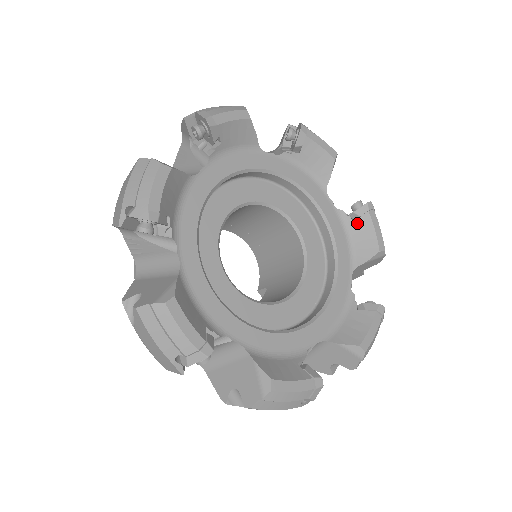
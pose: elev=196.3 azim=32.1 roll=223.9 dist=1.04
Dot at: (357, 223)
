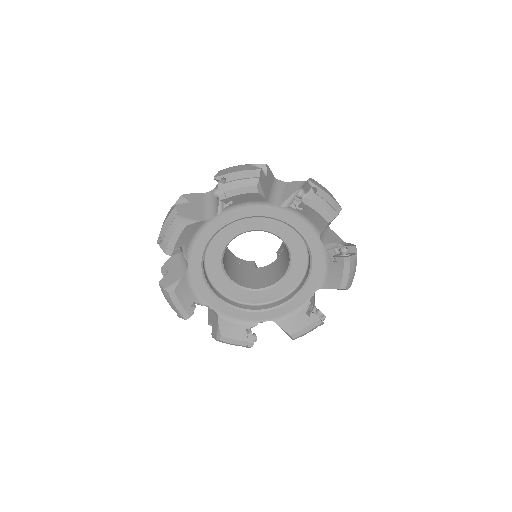
Dot at: (334, 264)
